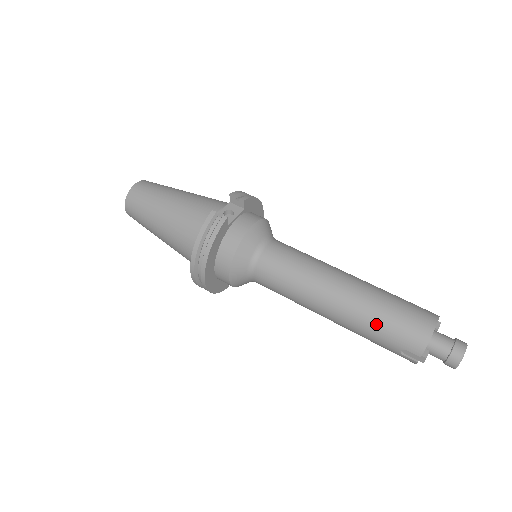
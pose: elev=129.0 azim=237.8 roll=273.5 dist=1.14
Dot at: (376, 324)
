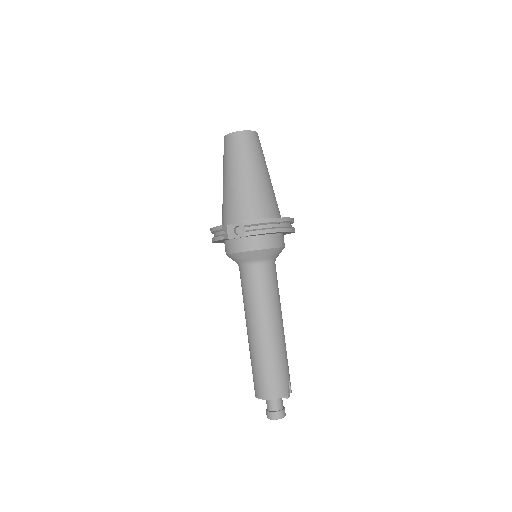
Dot at: (251, 362)
